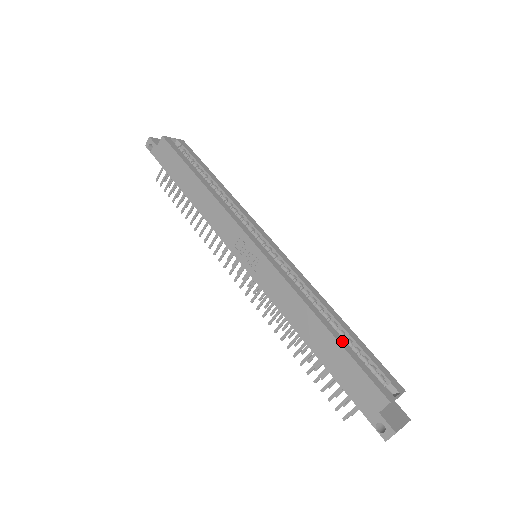
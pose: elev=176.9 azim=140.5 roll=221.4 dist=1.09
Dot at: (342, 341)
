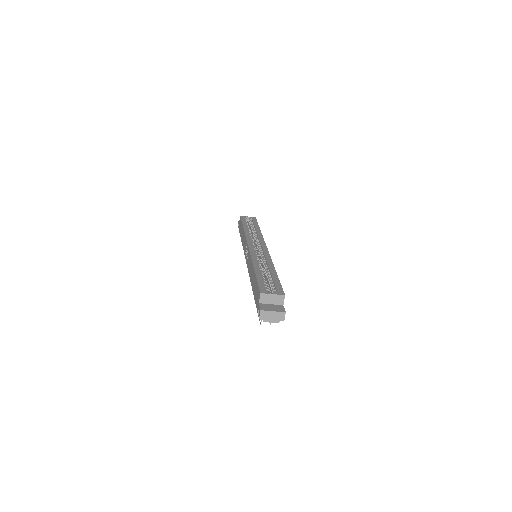
Dot at: (259, 275)
